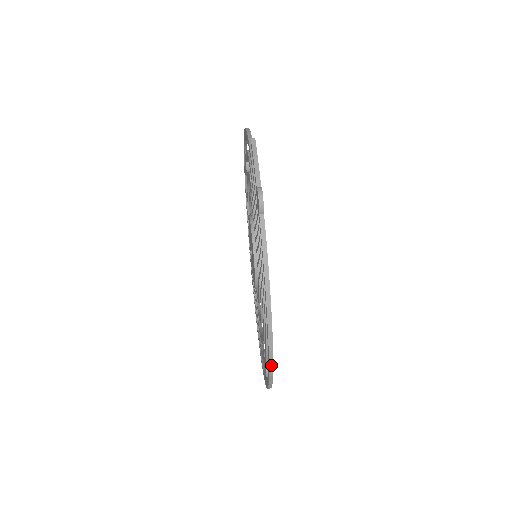
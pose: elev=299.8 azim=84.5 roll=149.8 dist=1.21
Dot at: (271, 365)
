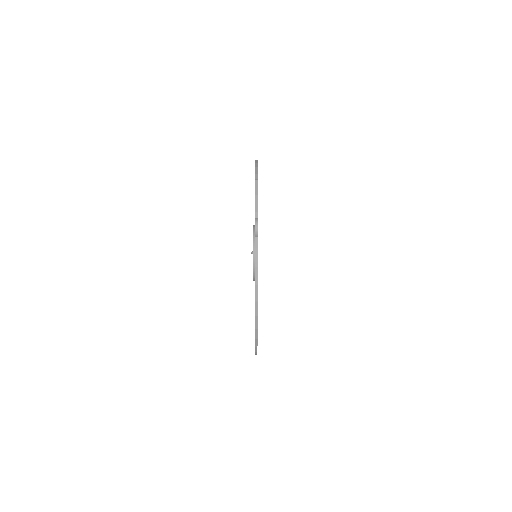
Dot at: (256, 339)
